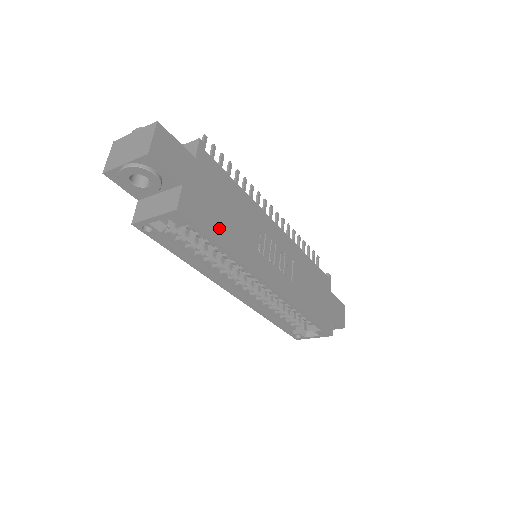
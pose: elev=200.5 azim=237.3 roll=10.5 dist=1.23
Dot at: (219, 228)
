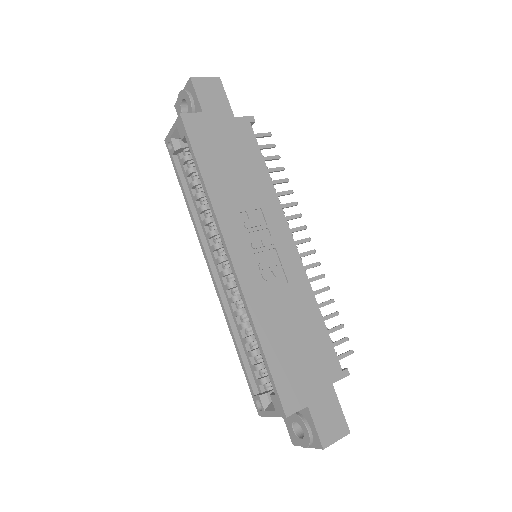
Dot at: (211, 162)
